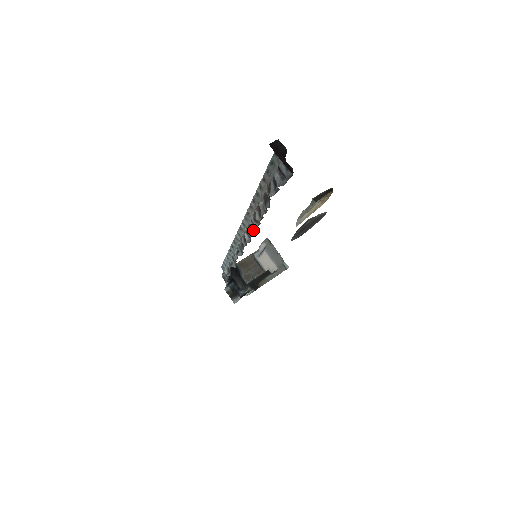
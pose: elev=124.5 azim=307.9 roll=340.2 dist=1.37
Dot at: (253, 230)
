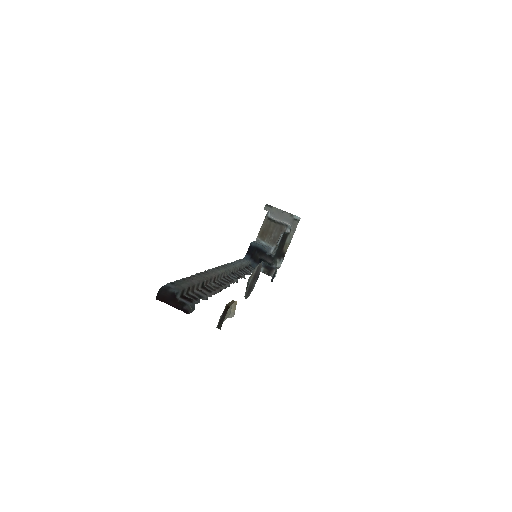
Dot at: (222, 286)
